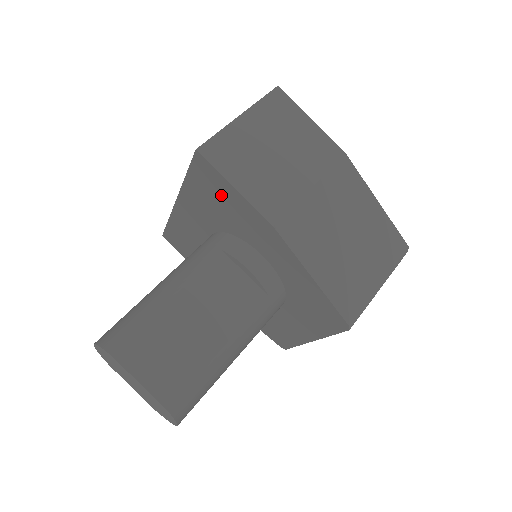
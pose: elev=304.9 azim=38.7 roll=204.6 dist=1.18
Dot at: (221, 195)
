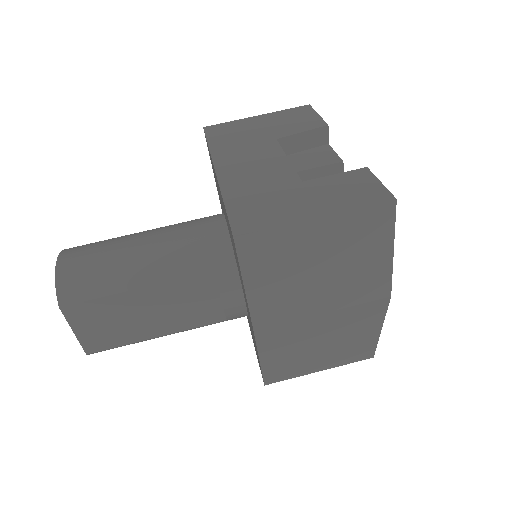
Dot at: occluded
